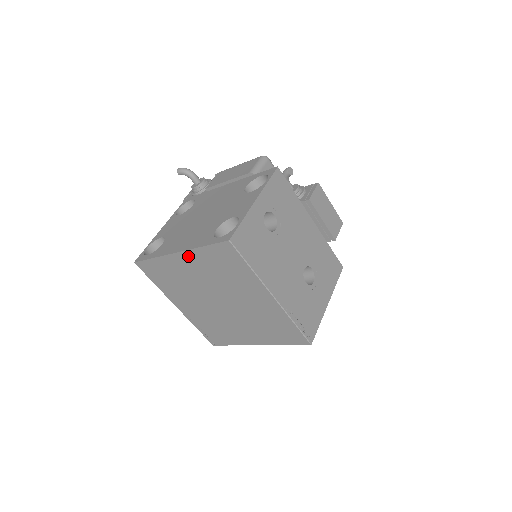
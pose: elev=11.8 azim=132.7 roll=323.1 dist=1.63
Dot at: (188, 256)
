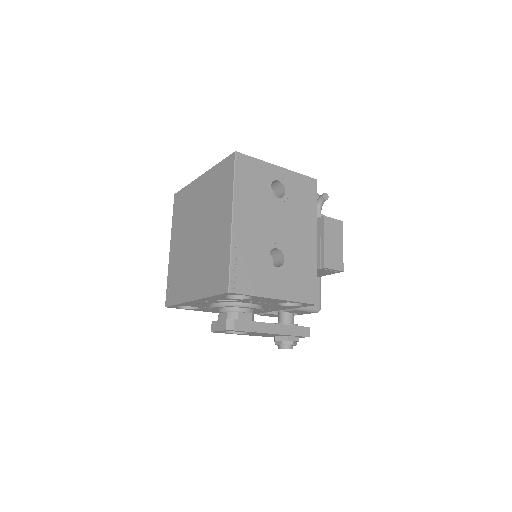
Dot at: (206, 178)
